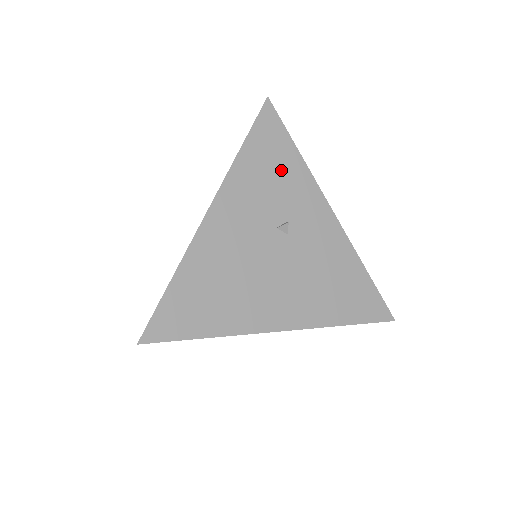
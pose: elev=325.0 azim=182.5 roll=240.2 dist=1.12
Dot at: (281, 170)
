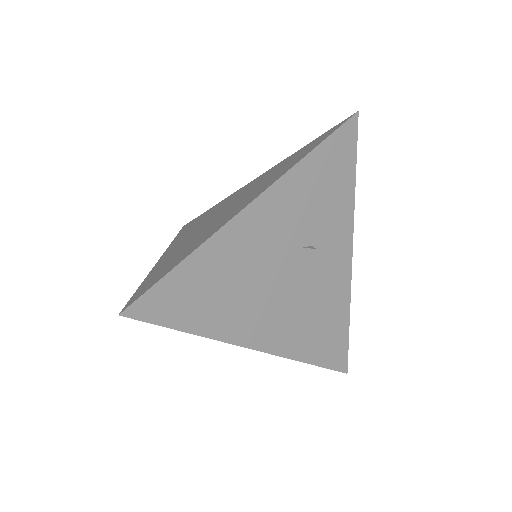
Dot at: (333, 192)
